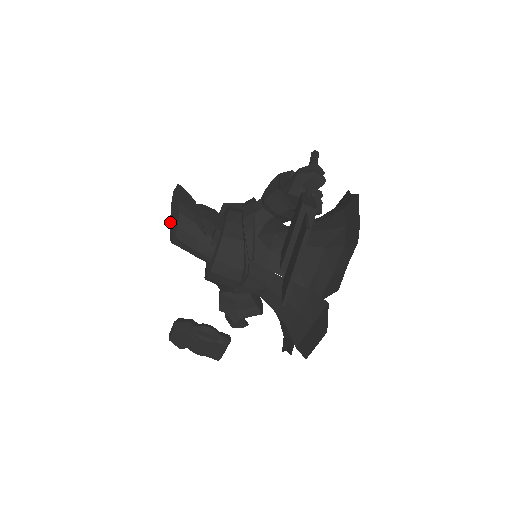
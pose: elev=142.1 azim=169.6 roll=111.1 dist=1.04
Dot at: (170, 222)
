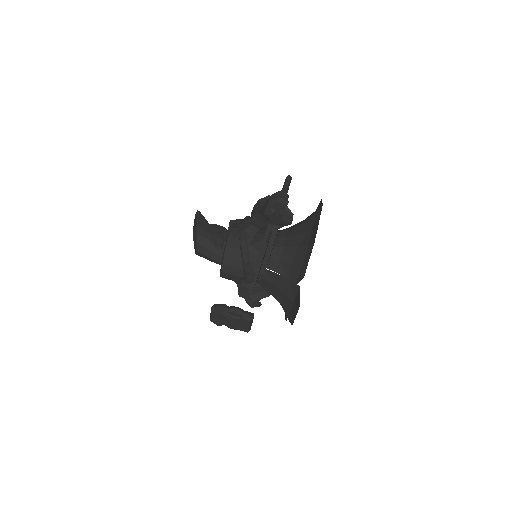
Dot at: (193, 240)
